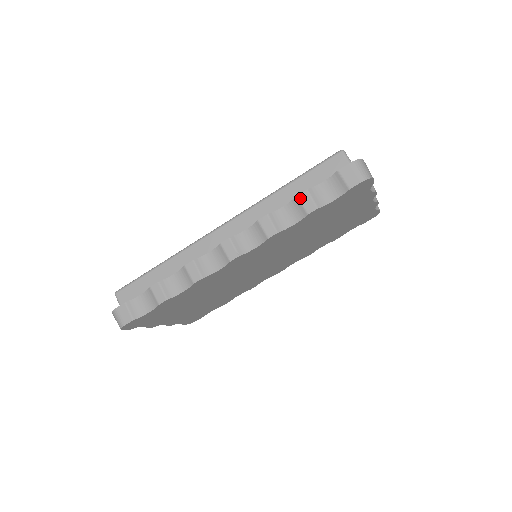
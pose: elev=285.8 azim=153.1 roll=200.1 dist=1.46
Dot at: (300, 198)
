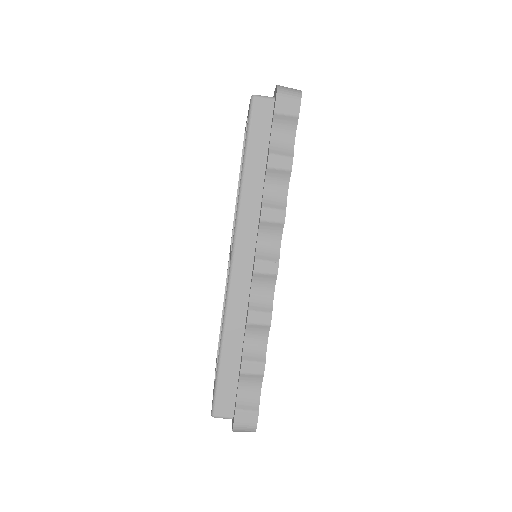
Dot at: (271, 166)
